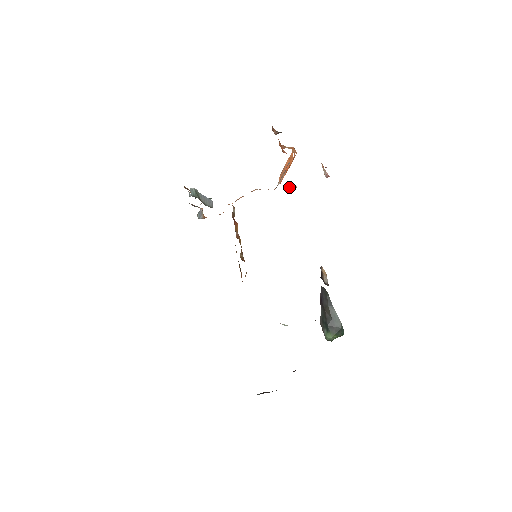
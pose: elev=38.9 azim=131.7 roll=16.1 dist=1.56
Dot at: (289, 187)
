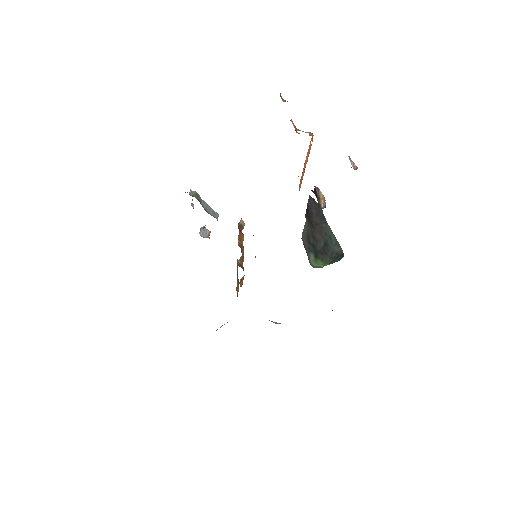
Dot at: occluded
